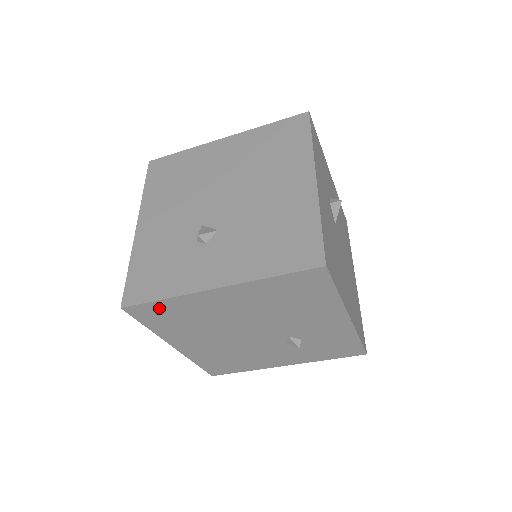
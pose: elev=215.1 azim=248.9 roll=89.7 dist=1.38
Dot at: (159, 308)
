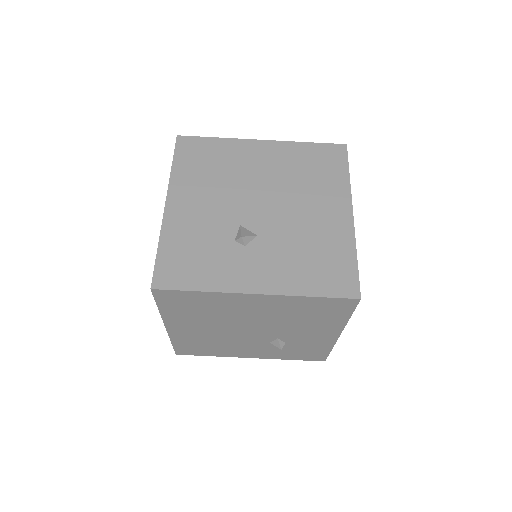
Dot at: (188, 297)
